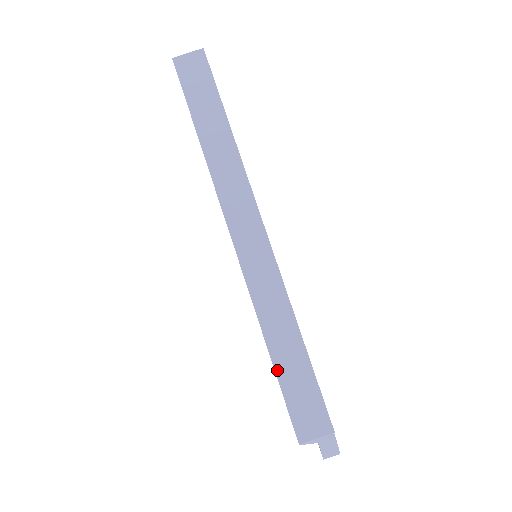
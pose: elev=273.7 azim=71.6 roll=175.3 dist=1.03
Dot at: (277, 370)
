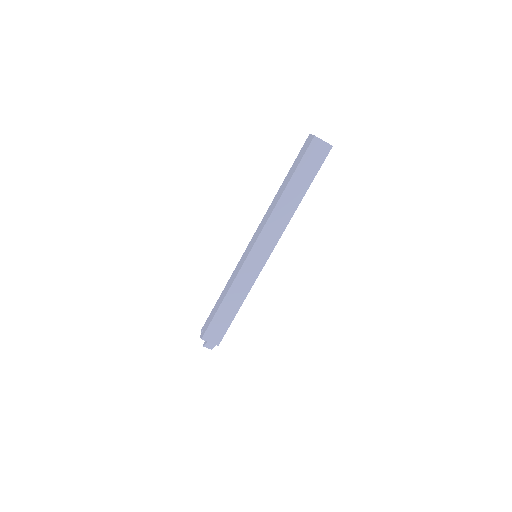
Dot at: (220, 309)
